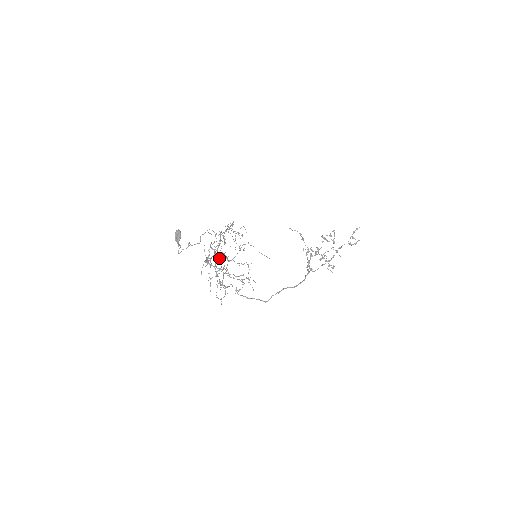
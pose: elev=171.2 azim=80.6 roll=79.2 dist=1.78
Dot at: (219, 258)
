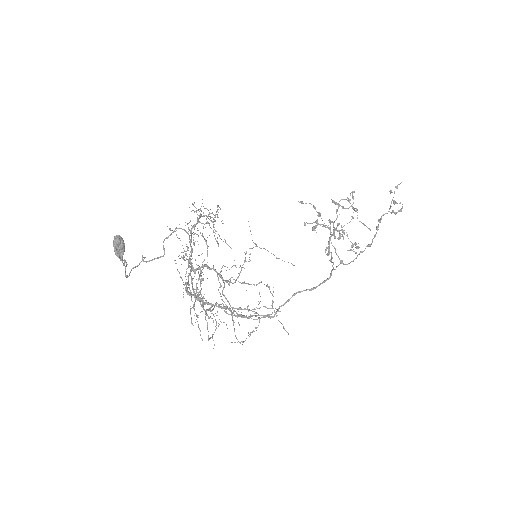
Dot at: occluded
